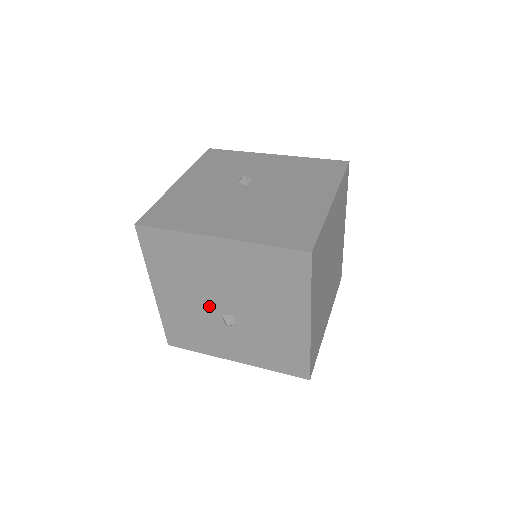
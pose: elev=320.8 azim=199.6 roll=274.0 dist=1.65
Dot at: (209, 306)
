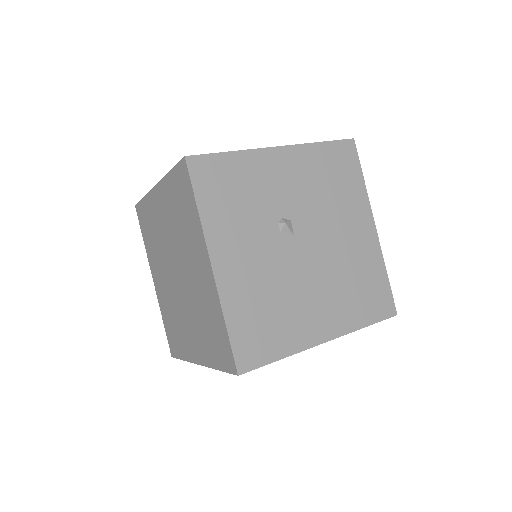
Dot at: occluded
